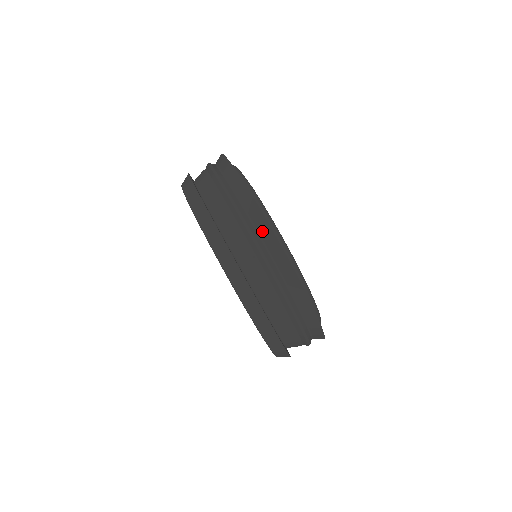
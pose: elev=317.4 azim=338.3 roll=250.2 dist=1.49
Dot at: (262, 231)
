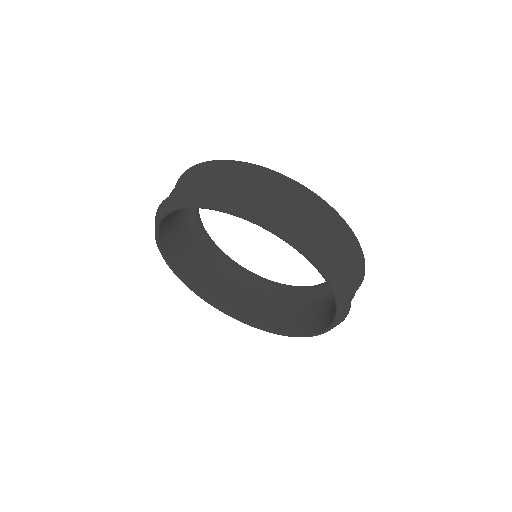
Dot at: (244, 172)
